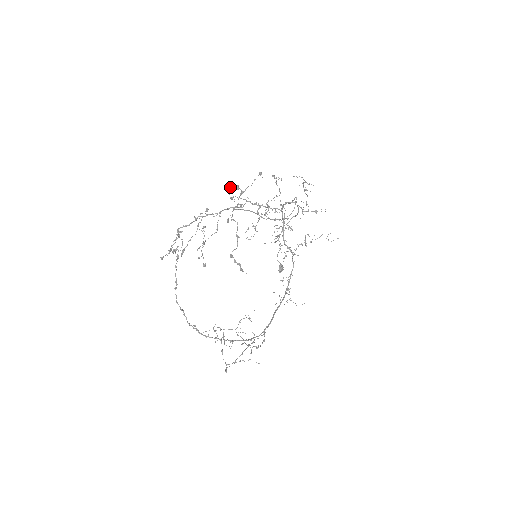
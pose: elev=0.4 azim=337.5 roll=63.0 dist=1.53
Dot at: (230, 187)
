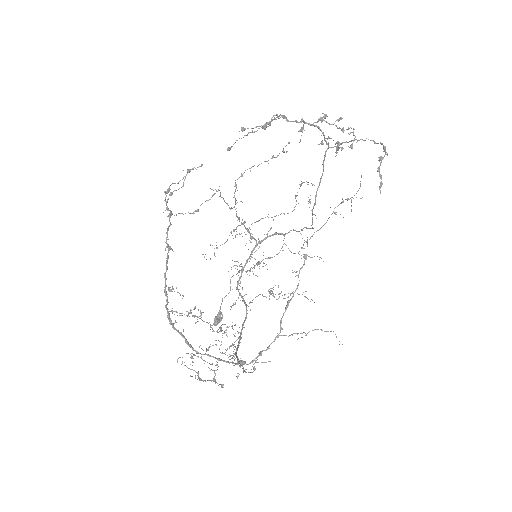
Dot at: occluded
